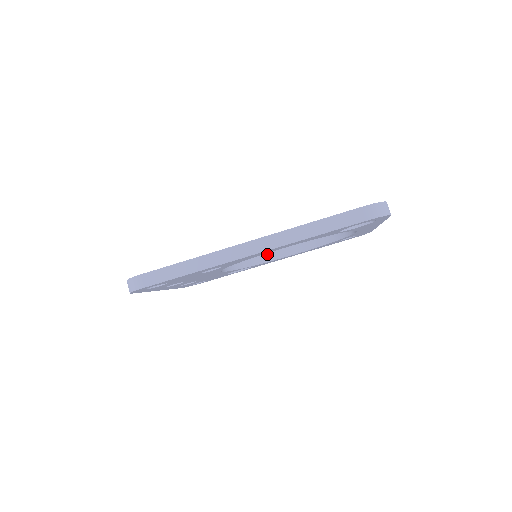
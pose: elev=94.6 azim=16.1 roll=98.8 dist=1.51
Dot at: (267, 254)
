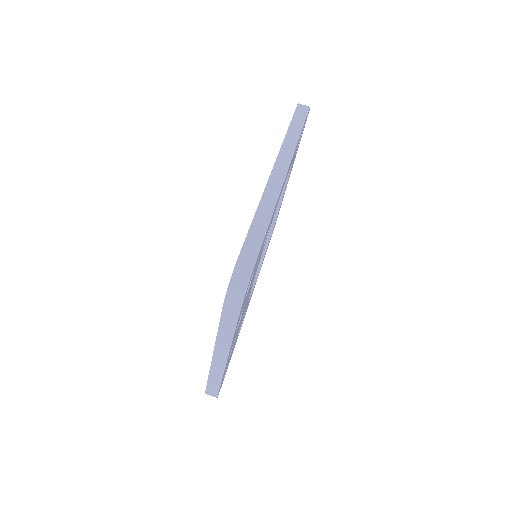
Dot at: occluded
